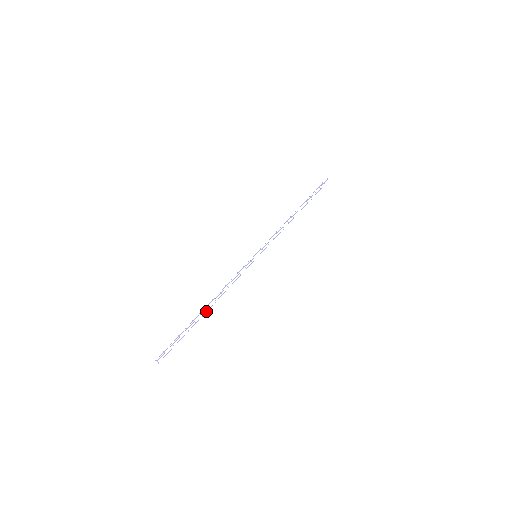
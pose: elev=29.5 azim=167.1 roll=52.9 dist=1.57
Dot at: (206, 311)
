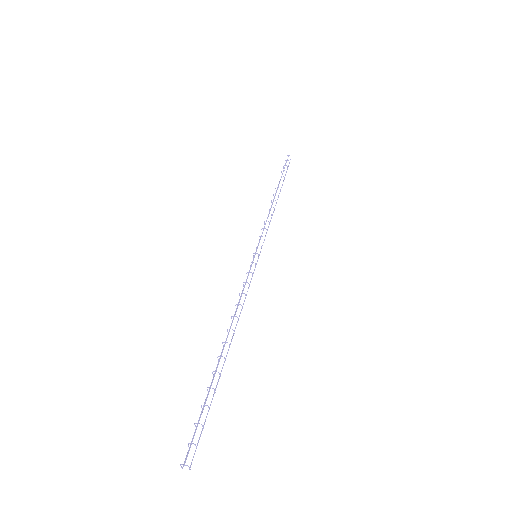
Dot at: occluded
